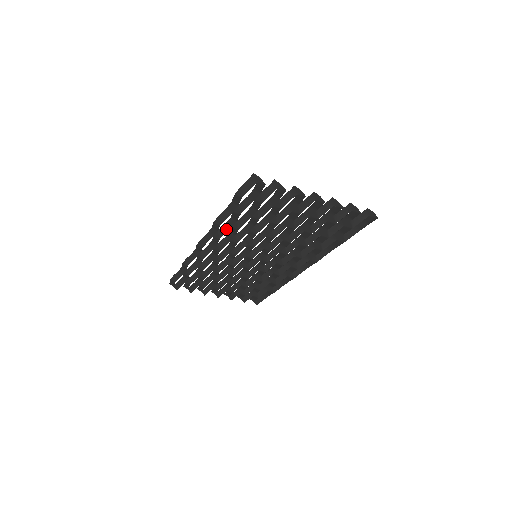
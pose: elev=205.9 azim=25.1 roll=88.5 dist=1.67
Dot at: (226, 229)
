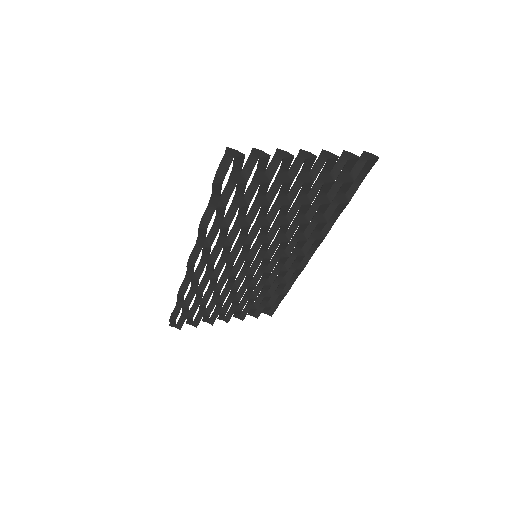
Dot at: (214, 233)
